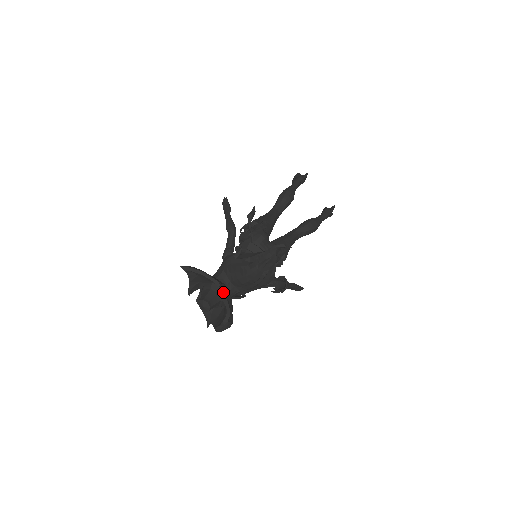
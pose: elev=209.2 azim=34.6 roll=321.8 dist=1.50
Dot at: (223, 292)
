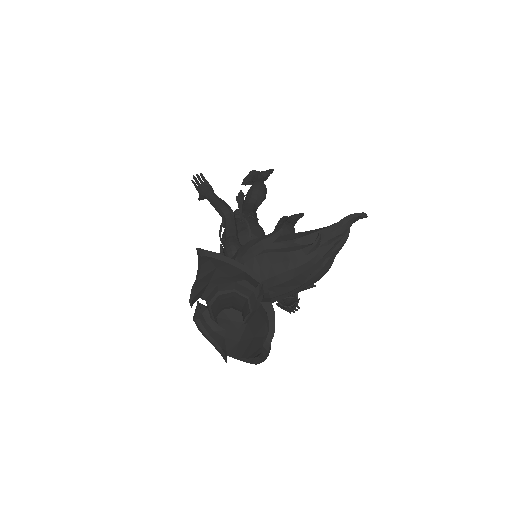
Dot at: (254, 297)
